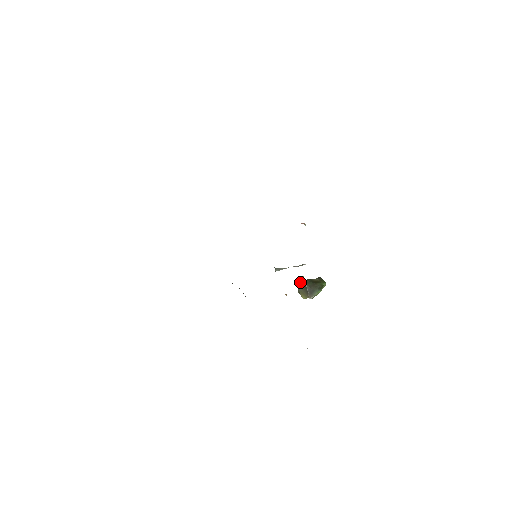
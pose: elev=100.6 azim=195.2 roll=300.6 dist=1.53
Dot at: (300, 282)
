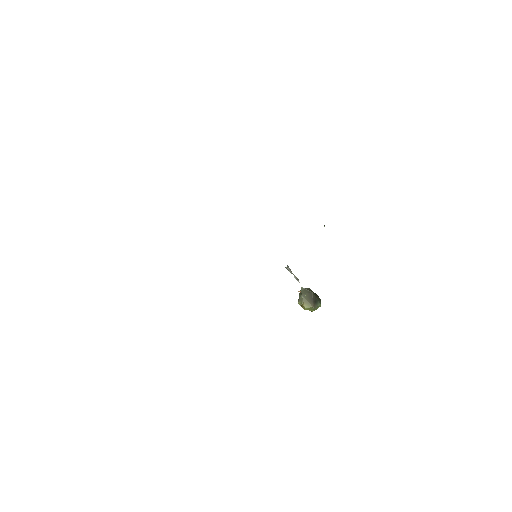
Dot at: (305, 288)
